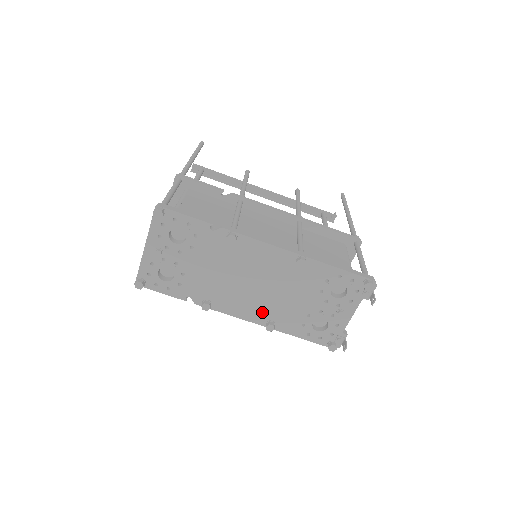
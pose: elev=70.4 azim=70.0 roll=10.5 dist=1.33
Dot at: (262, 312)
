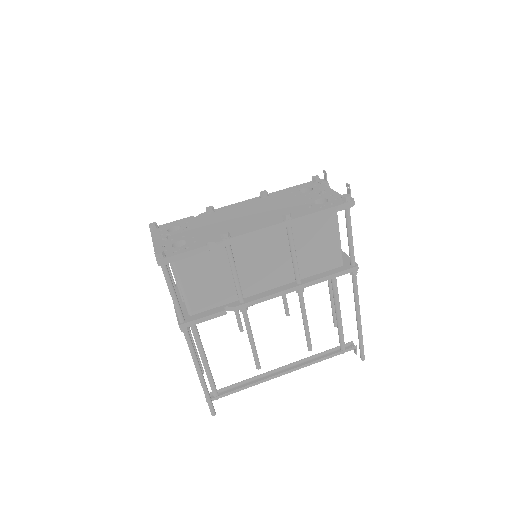
Dot at: (272, 219)
